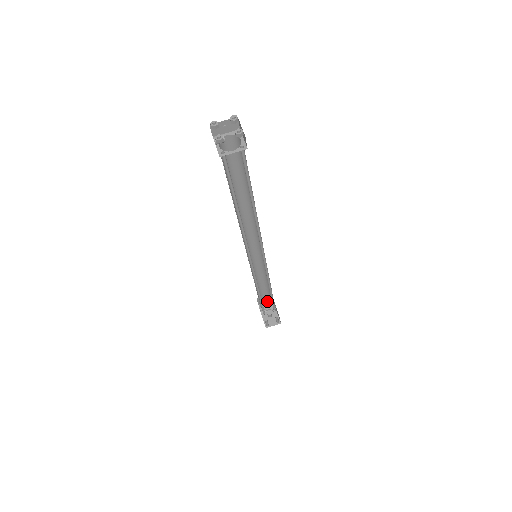
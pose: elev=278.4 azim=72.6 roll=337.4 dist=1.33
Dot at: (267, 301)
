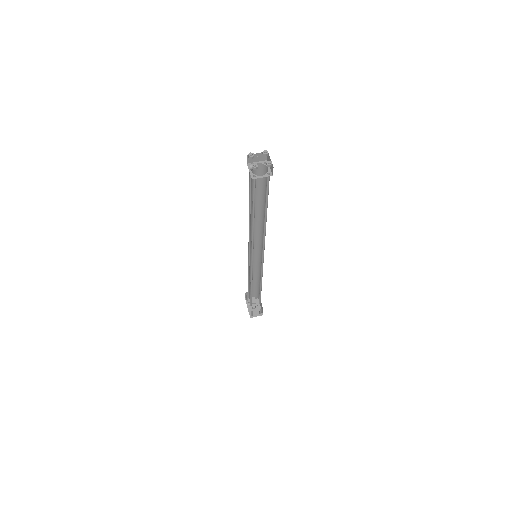
Dot at: (254, 295)
